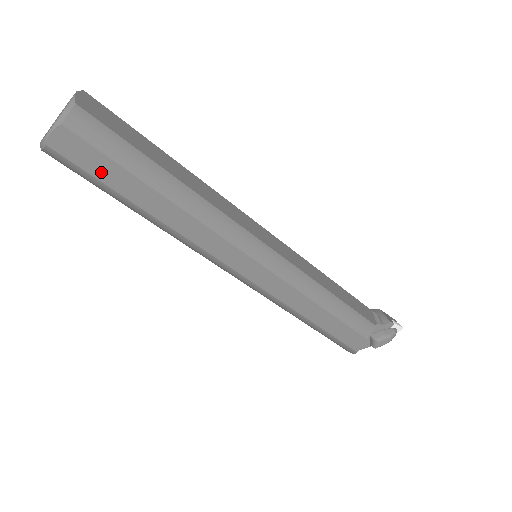
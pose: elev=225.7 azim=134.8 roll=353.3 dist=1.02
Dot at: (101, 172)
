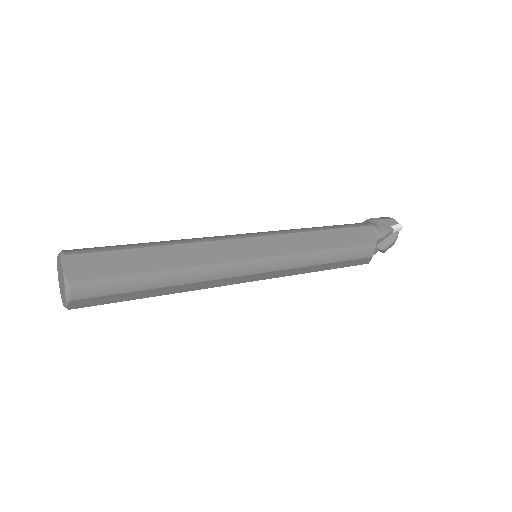
Dot at: (115, 300)
